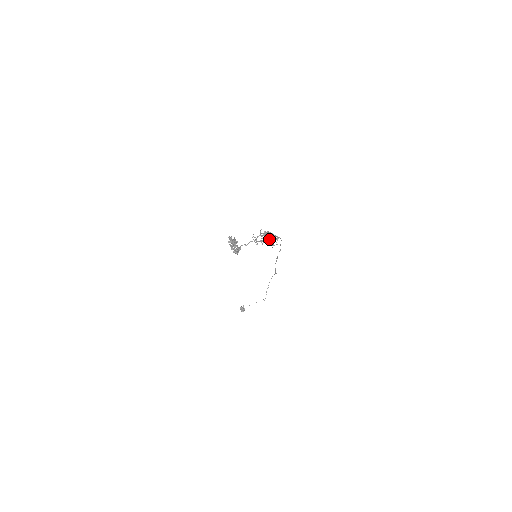
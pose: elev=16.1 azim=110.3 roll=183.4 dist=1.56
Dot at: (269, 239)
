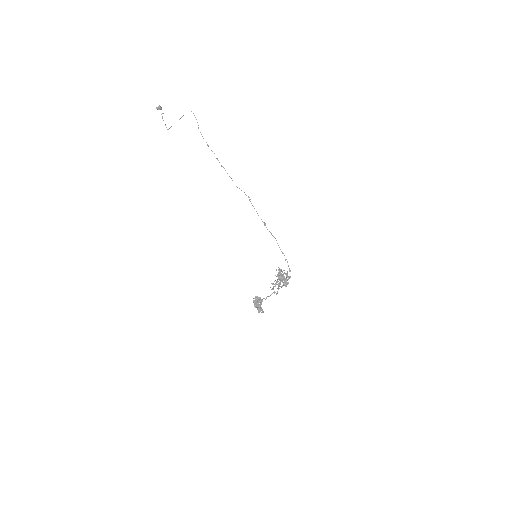
Dot at: occluded
